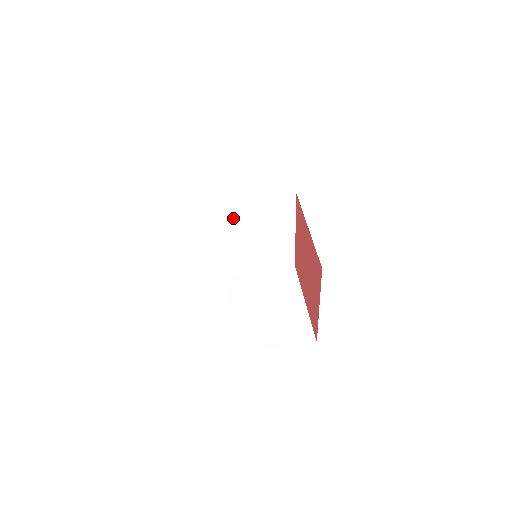
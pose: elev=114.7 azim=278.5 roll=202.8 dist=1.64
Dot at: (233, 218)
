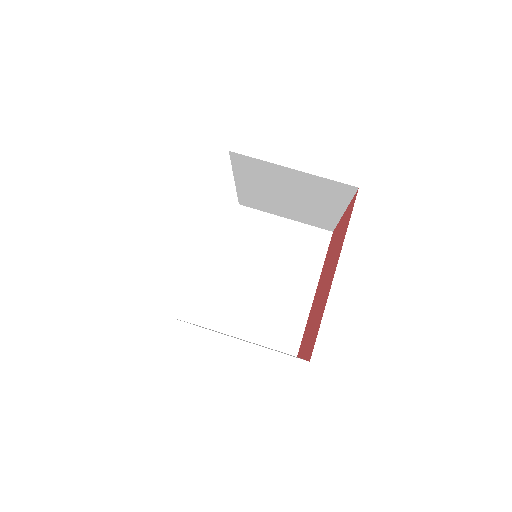
Dot at: (257, 172)
